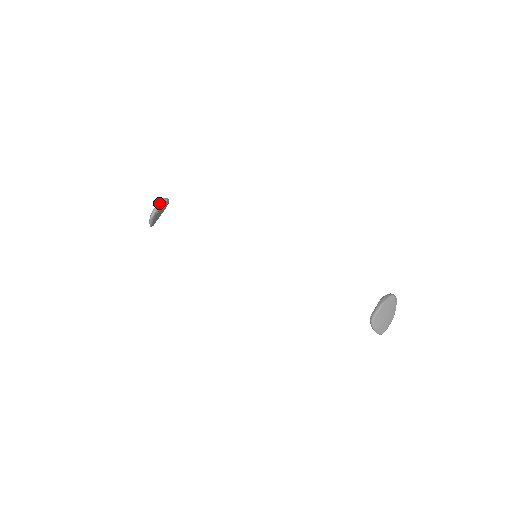
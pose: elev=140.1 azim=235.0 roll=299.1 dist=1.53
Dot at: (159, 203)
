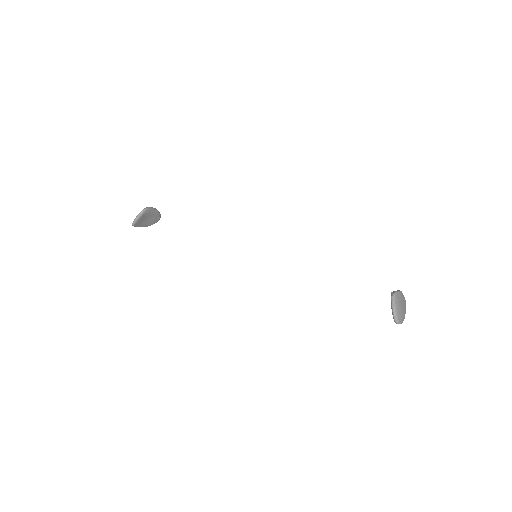
Dot at: occluded
